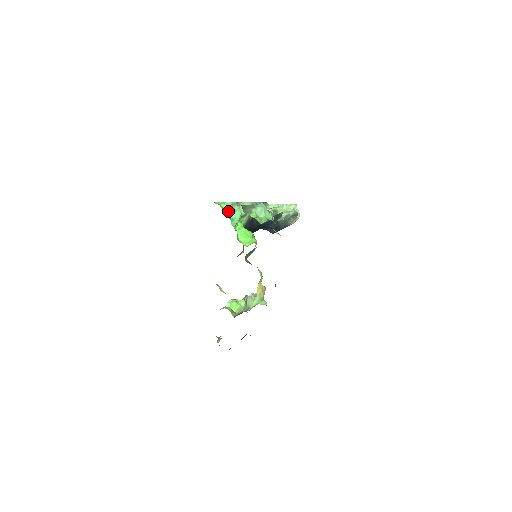
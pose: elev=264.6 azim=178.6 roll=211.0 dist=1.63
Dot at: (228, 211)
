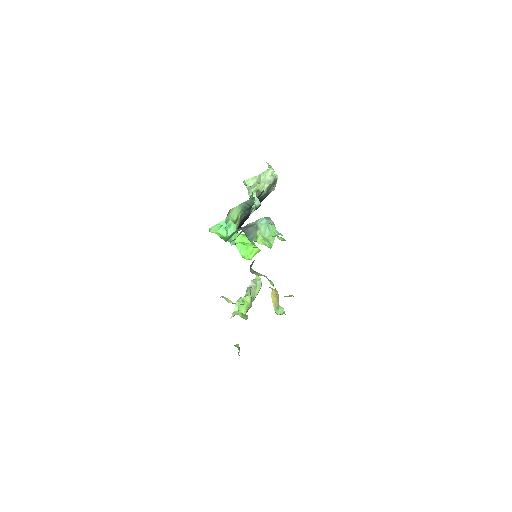
Dot at: (227, 237)
